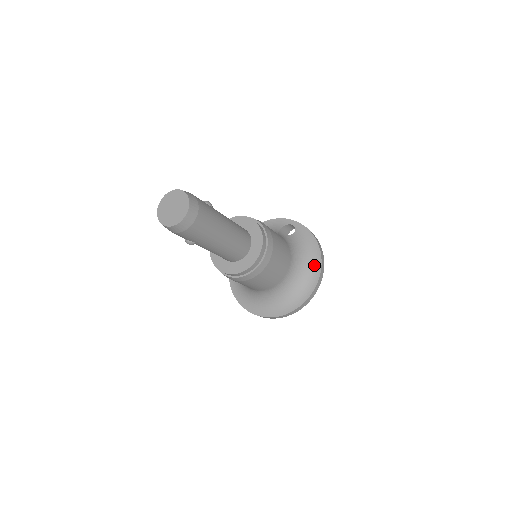
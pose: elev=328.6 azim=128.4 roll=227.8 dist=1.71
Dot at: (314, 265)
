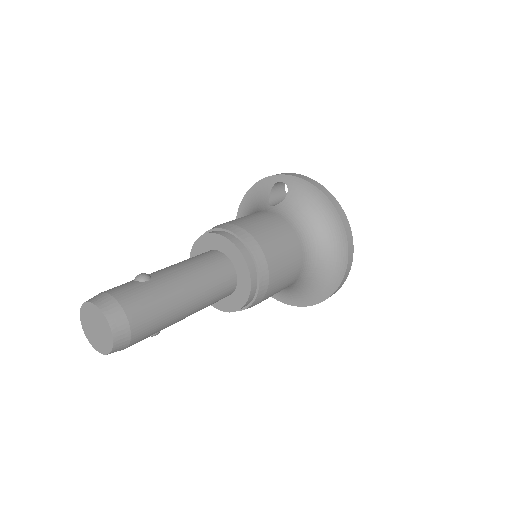
Dot at: (332, 224)
